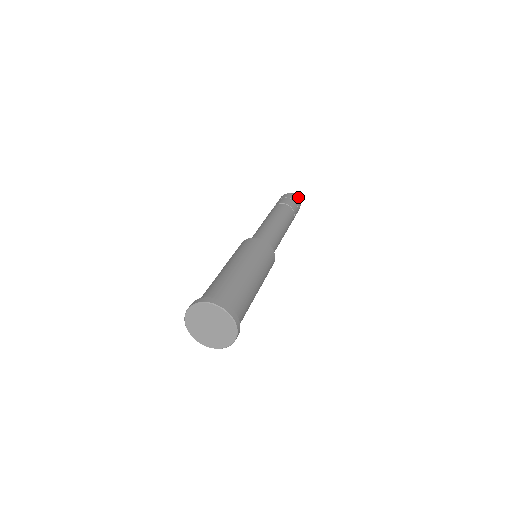
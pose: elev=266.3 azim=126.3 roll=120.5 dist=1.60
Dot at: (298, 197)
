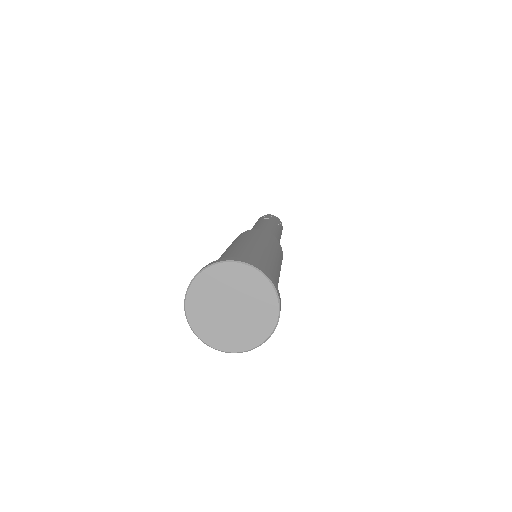
Dot at: occluded
